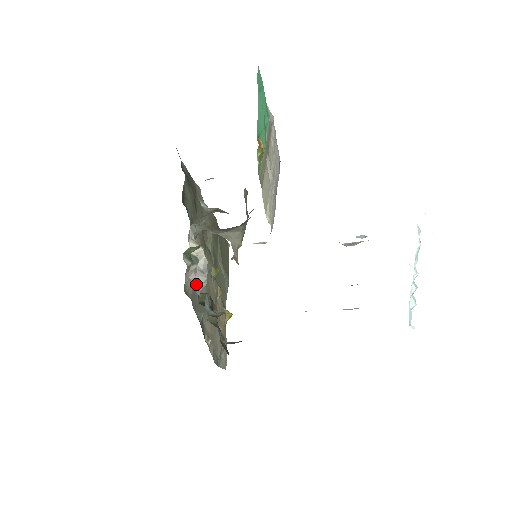
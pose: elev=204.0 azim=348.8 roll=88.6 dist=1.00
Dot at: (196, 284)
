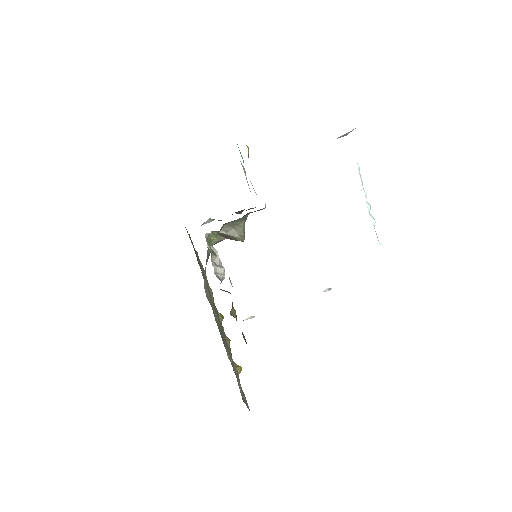
Dot at: (217, 274)
